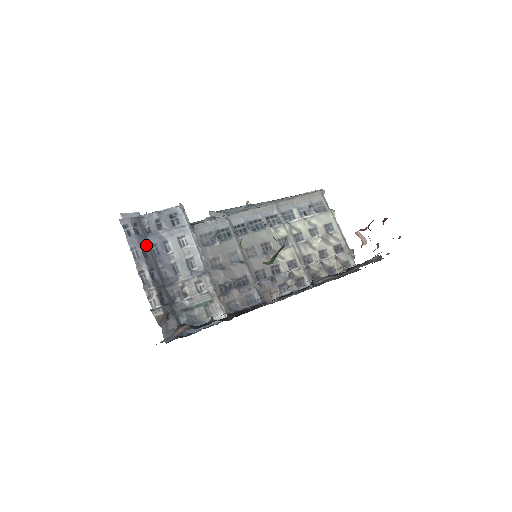
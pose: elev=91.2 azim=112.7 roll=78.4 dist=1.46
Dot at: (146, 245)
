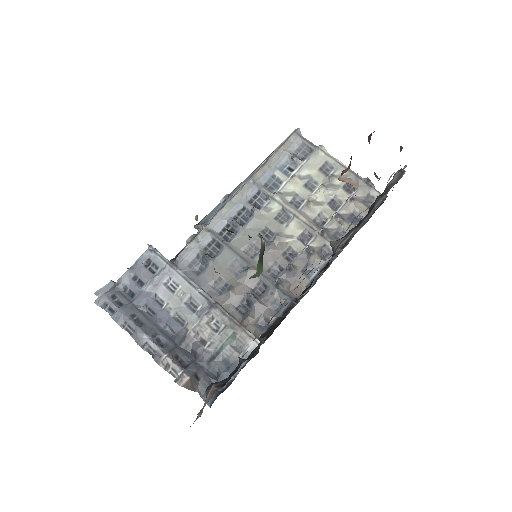
Dot at: (136, 312)
